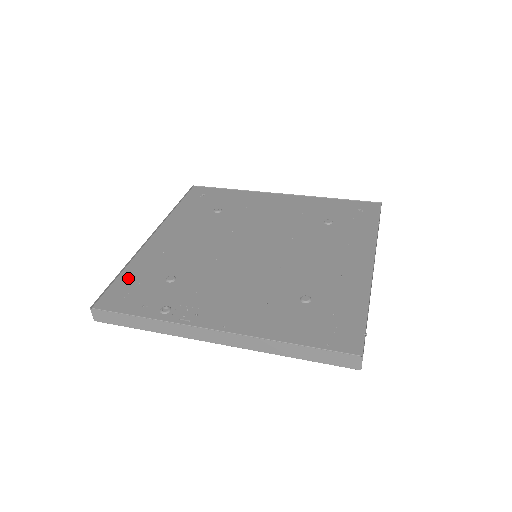
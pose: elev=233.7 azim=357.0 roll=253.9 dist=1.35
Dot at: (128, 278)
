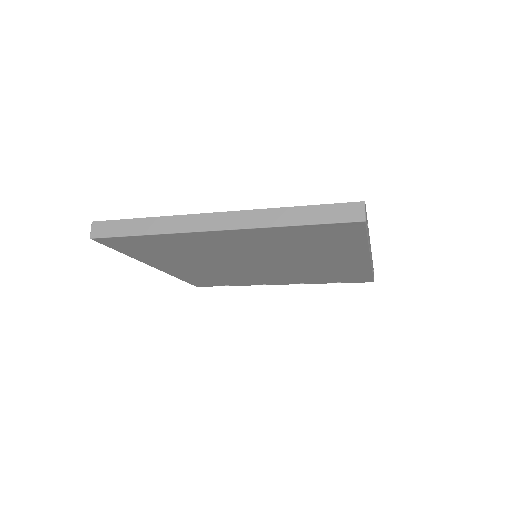
Dot at: occluded
